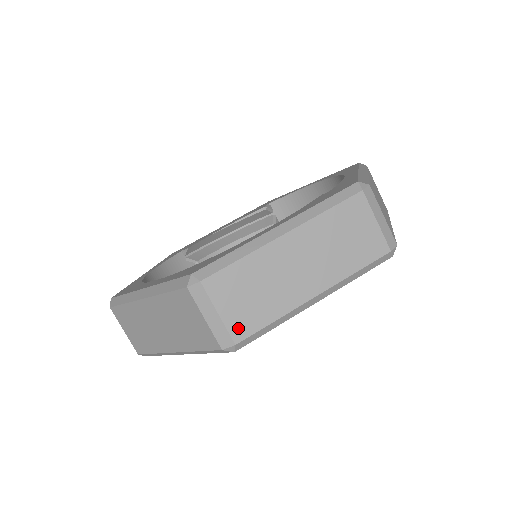
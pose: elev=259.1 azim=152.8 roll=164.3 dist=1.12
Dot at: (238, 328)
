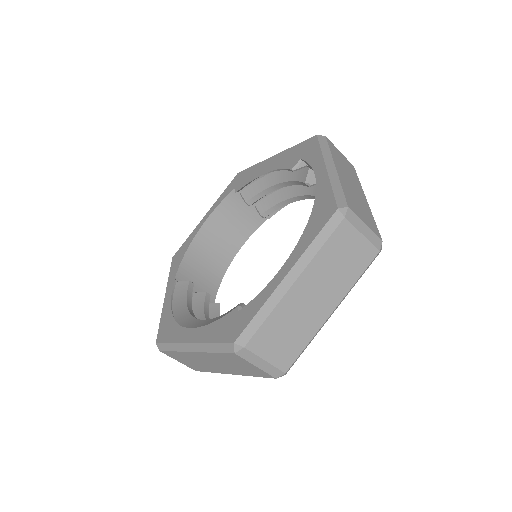
Dot at: (193, 368)
